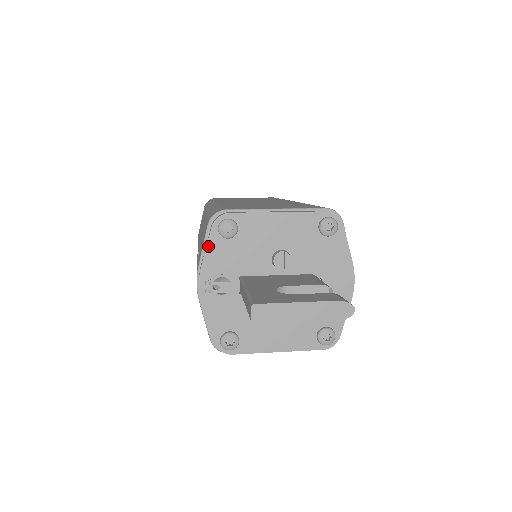
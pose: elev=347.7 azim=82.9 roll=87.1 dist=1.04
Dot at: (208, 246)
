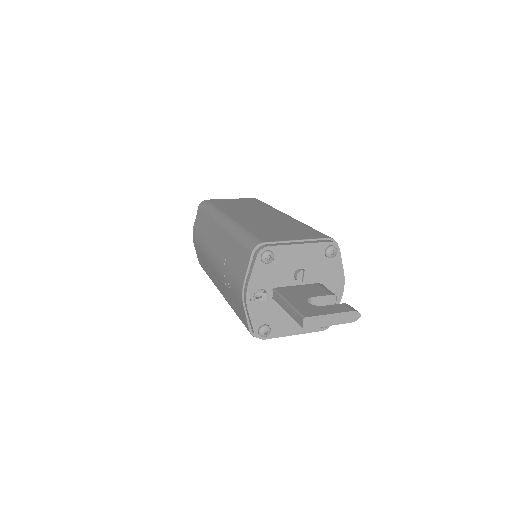
Dot at: (254, 269)
